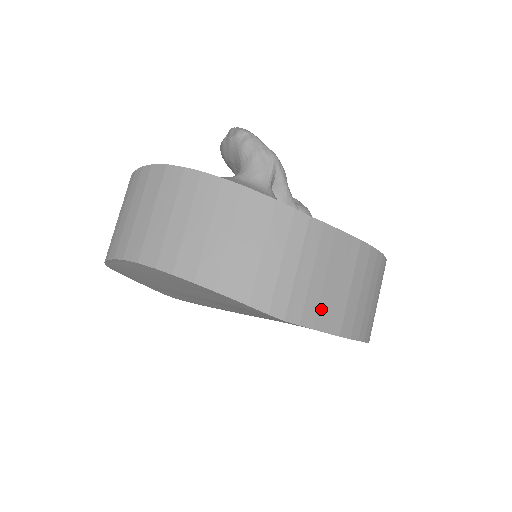
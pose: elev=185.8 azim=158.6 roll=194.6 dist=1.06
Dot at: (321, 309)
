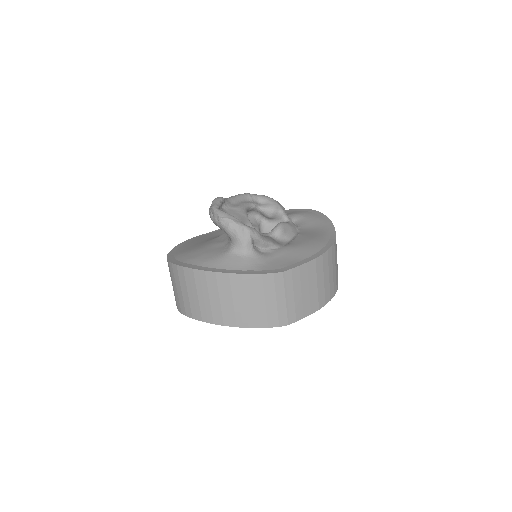
Dot at: (305, 307)
